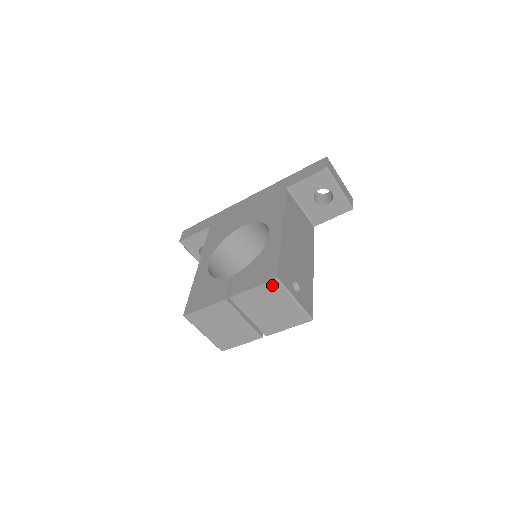
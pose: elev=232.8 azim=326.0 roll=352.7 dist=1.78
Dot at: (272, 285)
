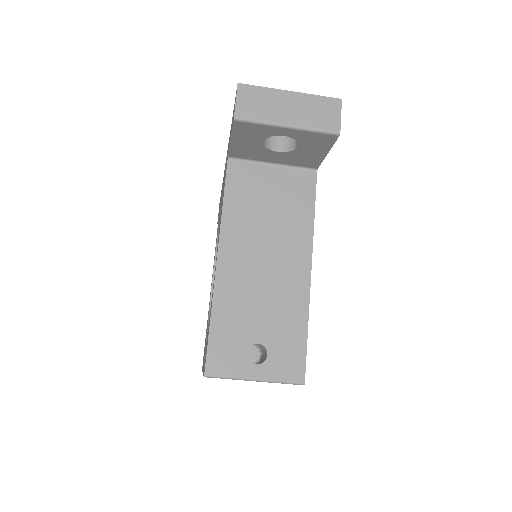
Dot at: occluded
